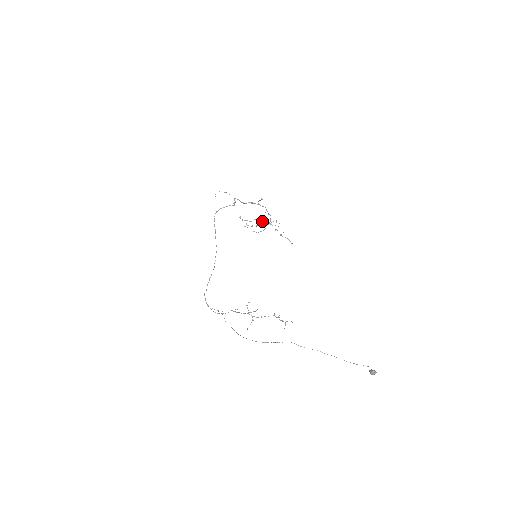
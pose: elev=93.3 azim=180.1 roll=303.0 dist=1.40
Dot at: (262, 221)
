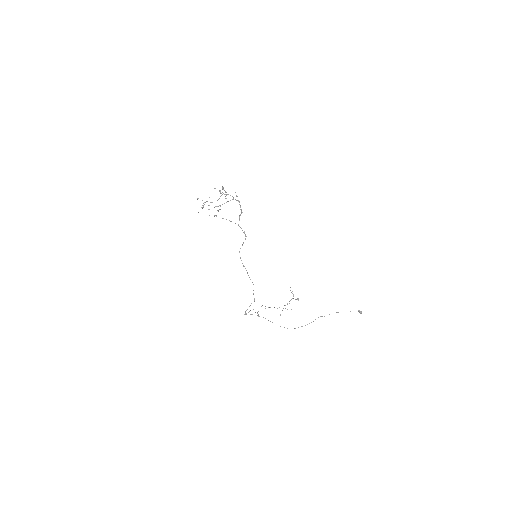
Dot at: occluded
